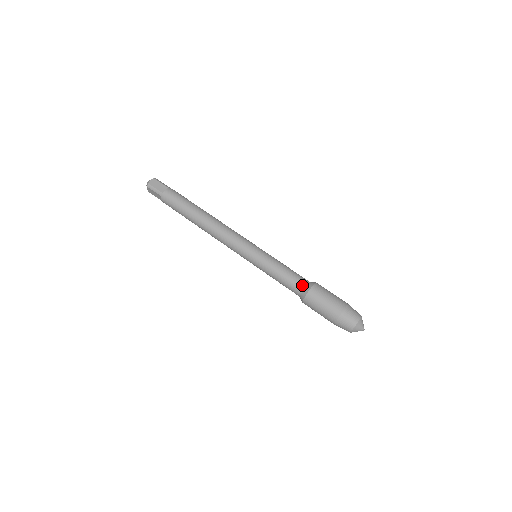
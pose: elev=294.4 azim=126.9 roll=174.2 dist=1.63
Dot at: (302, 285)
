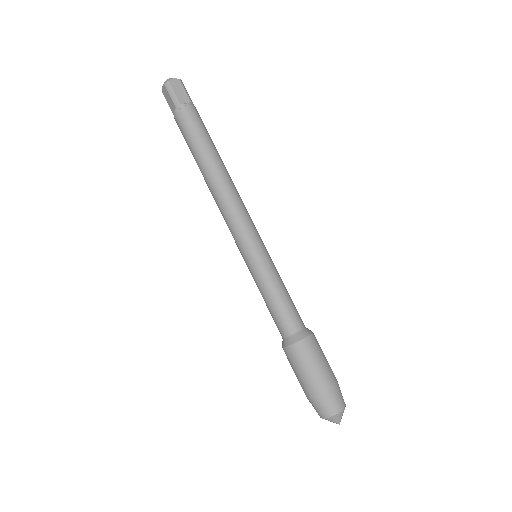
Dot at: (295, 327)
